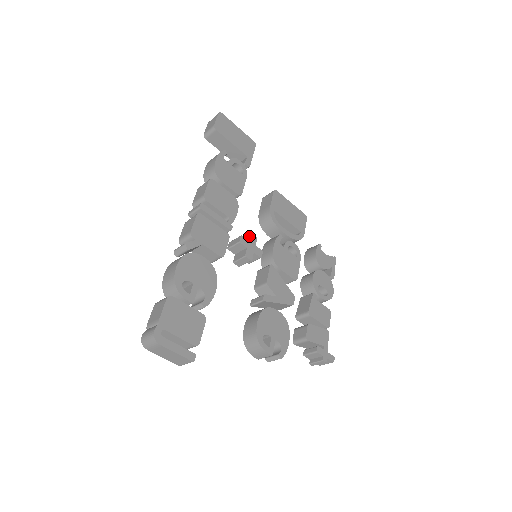
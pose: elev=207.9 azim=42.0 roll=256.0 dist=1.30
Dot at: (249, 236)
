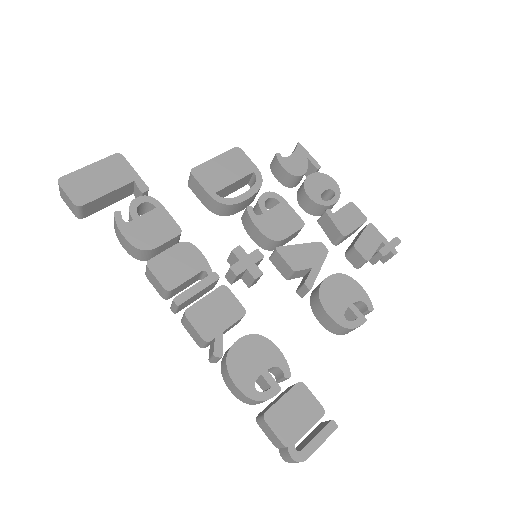
Dot at: (234, 255)
